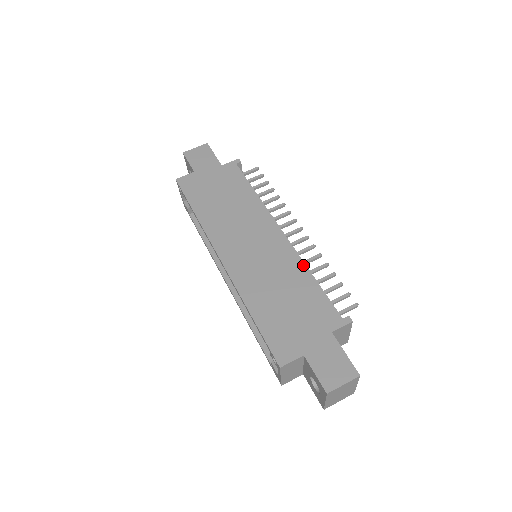
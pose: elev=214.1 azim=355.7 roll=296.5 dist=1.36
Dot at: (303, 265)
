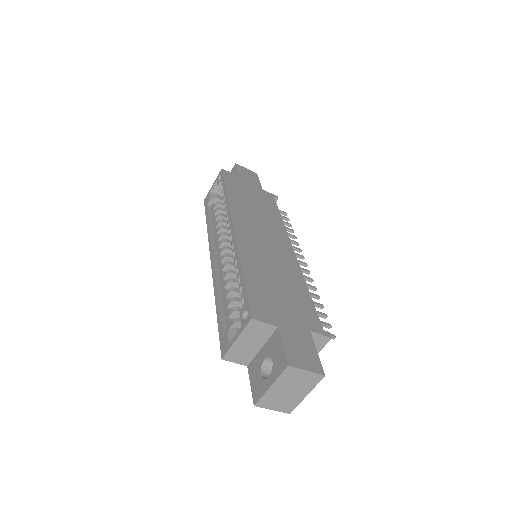
Dot at: (303, 278)
